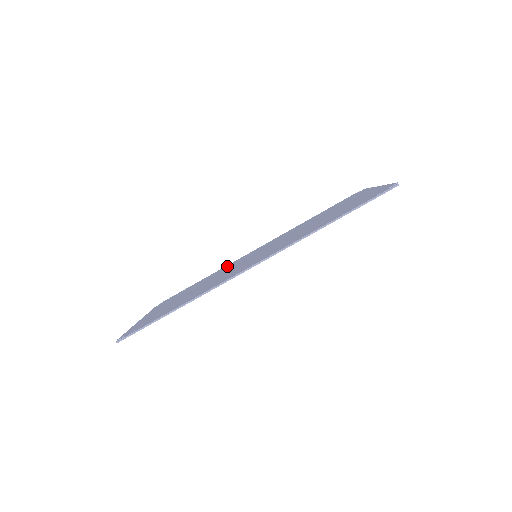
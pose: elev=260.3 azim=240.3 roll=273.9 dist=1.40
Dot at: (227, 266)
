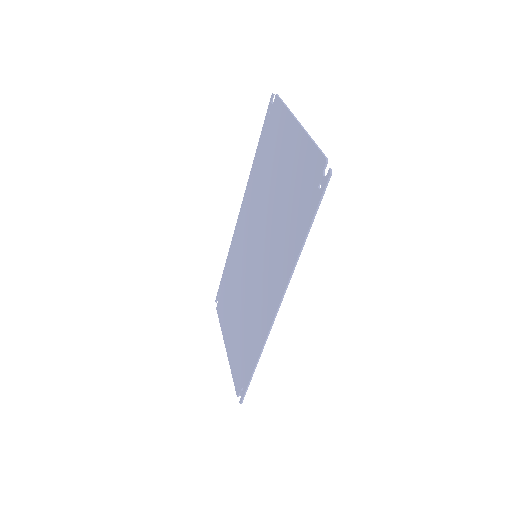
Dot at: (234, 250)
